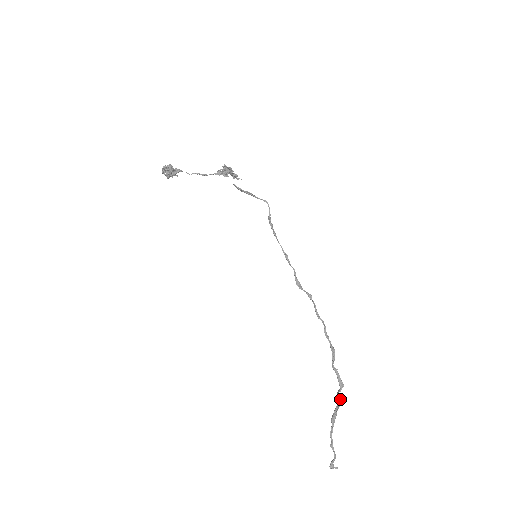
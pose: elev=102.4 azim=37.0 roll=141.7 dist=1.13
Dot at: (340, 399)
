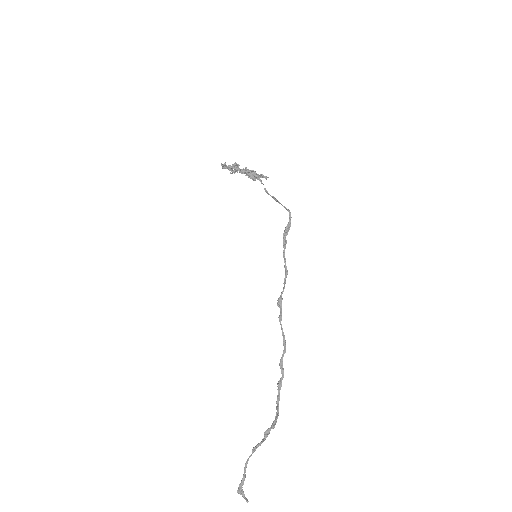
Dot at: (266, 437)
